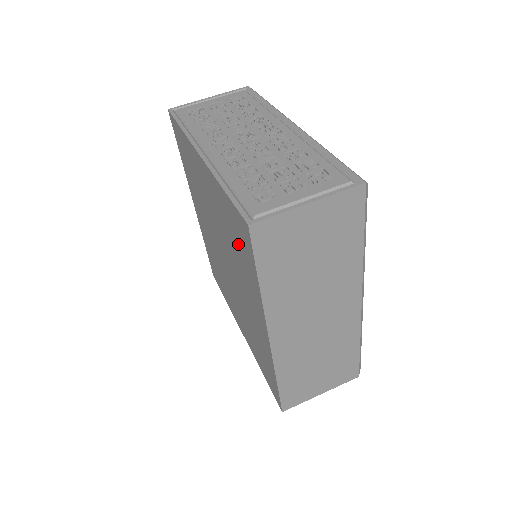
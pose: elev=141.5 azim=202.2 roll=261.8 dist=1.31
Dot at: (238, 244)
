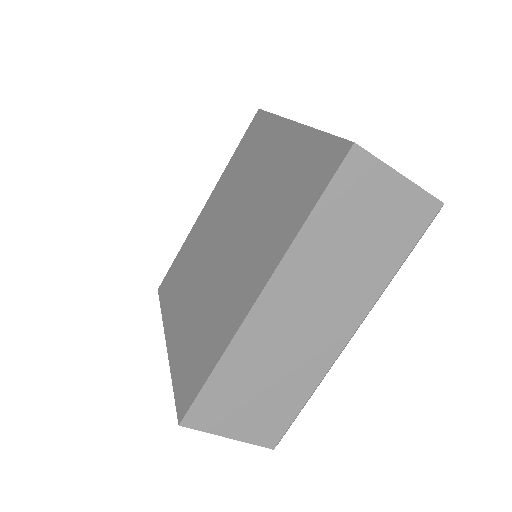
Dot at: (297, 187)
